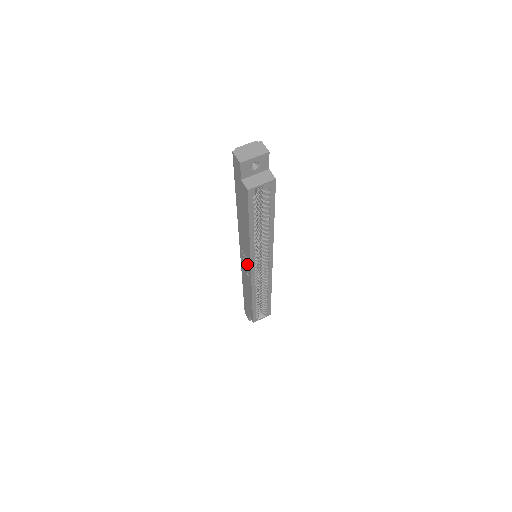
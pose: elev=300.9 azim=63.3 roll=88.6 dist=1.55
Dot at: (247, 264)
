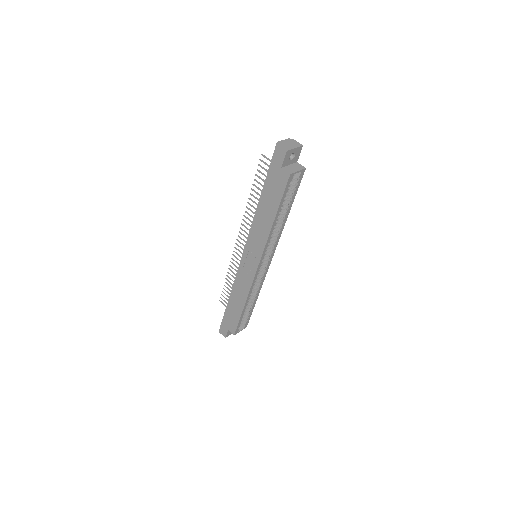
Dot at: (252, 262)
